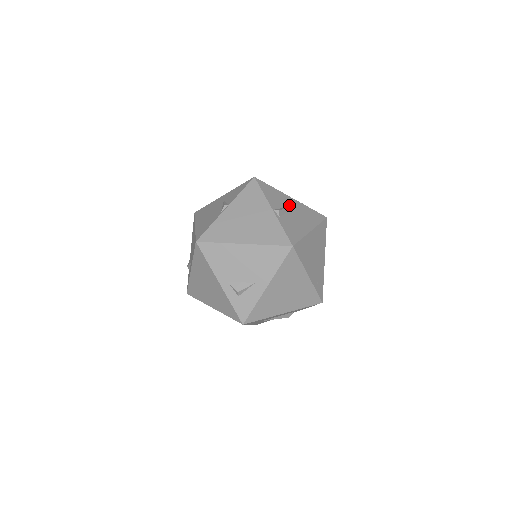
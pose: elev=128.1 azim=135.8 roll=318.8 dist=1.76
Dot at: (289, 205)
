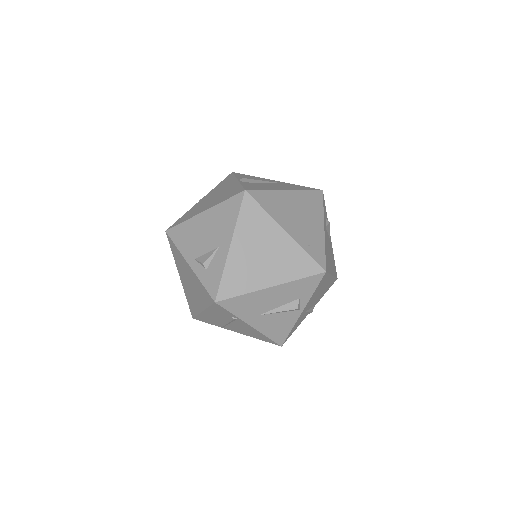
Dot at: (267, 182)
